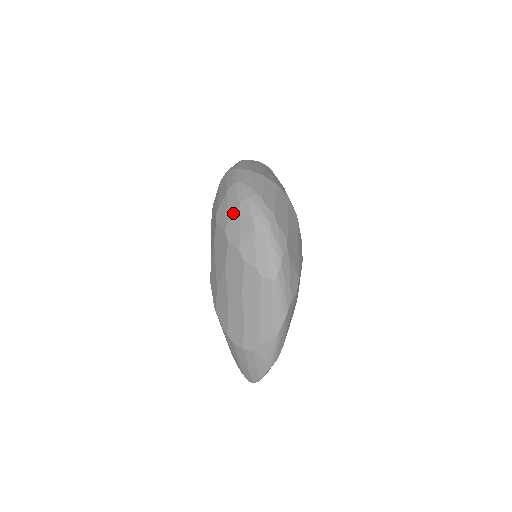
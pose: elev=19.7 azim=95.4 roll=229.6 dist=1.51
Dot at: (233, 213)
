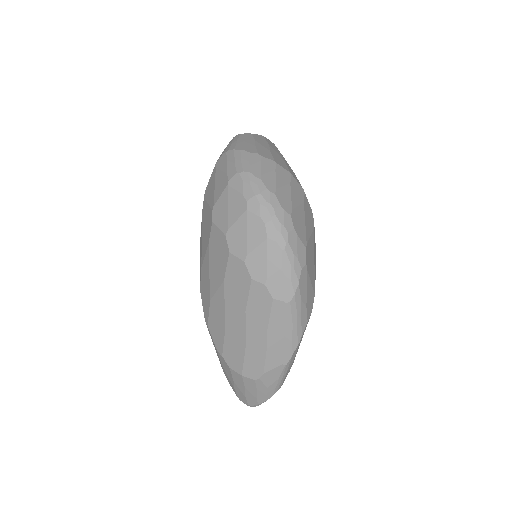
Dot at: (237, 213)
